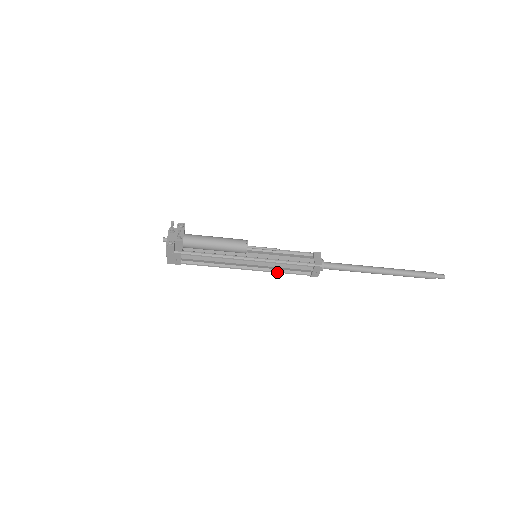
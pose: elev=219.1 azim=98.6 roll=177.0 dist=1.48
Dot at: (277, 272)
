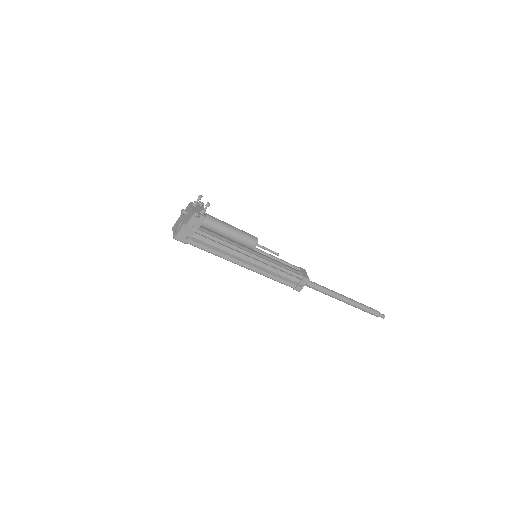
Dot at: (269, 277)
